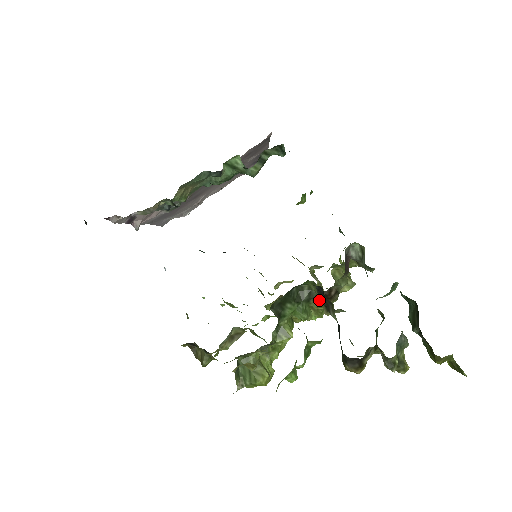
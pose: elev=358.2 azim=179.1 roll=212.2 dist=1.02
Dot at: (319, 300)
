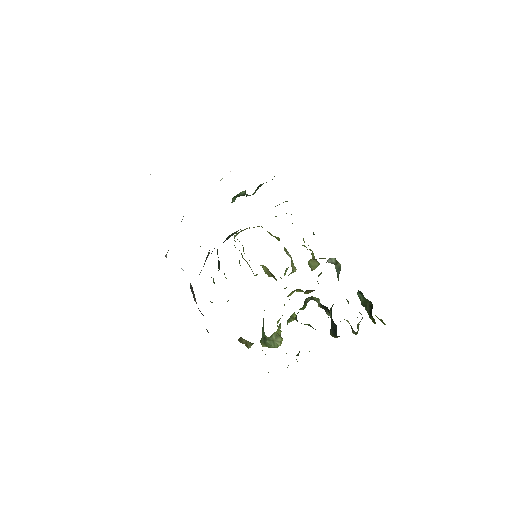
Dot at: (317, 302)
